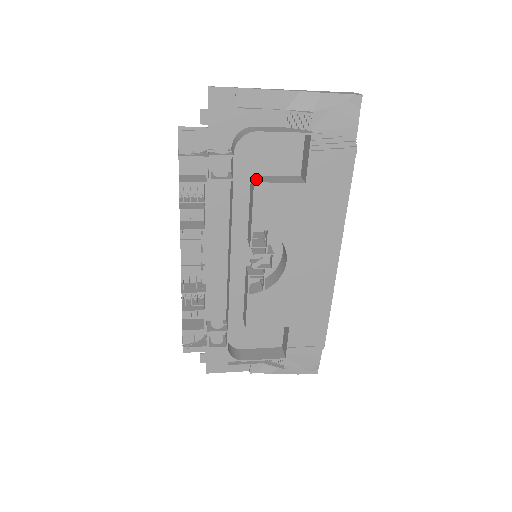
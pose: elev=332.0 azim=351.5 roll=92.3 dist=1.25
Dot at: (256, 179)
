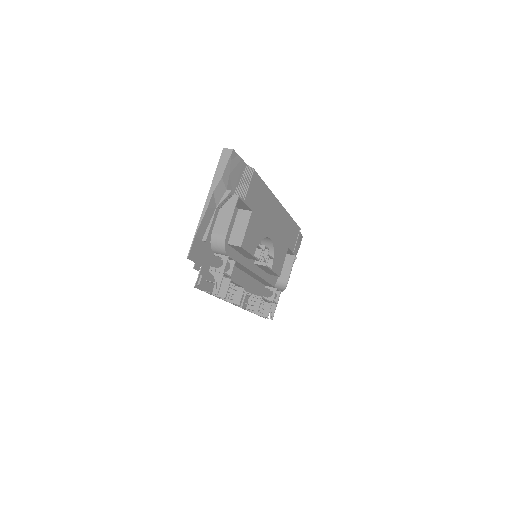
Dot at: (236, 243)
